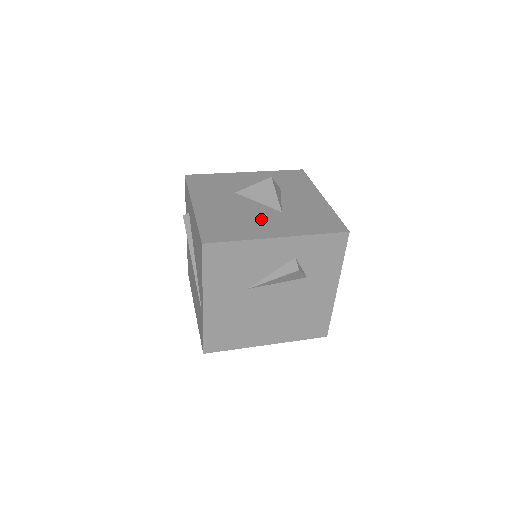
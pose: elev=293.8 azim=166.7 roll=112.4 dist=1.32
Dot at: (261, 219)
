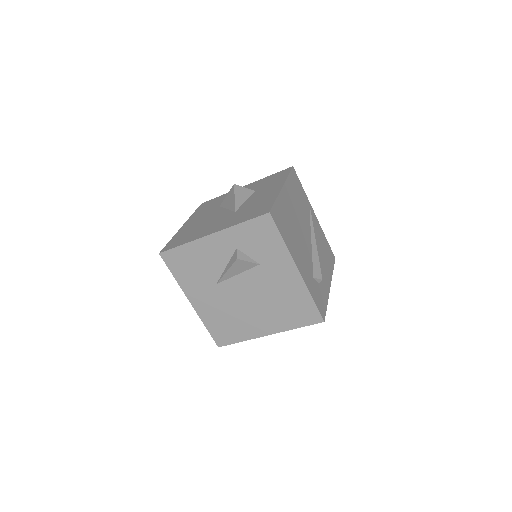
Dot at: (214, 223)
